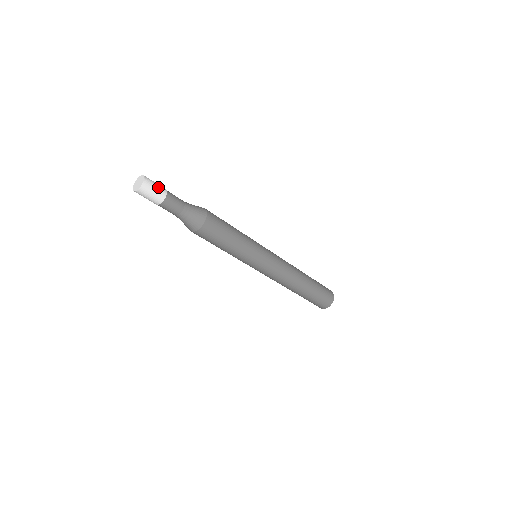
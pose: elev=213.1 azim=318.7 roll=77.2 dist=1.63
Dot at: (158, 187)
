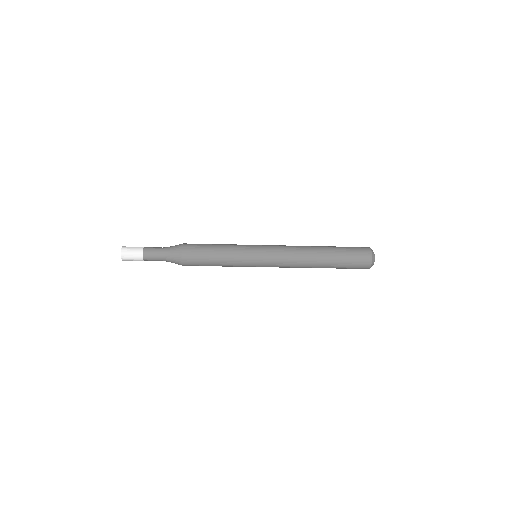
Dot at: (134, 253)
